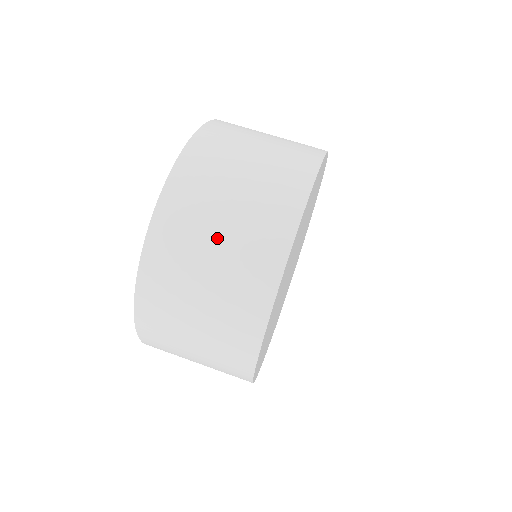
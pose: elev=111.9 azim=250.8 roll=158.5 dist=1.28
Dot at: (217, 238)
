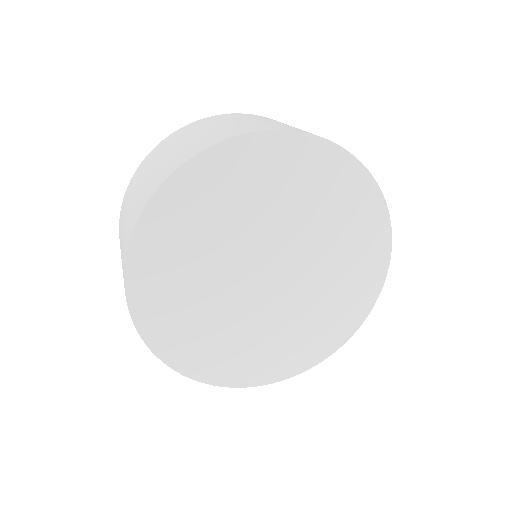
Dot at: occluded
